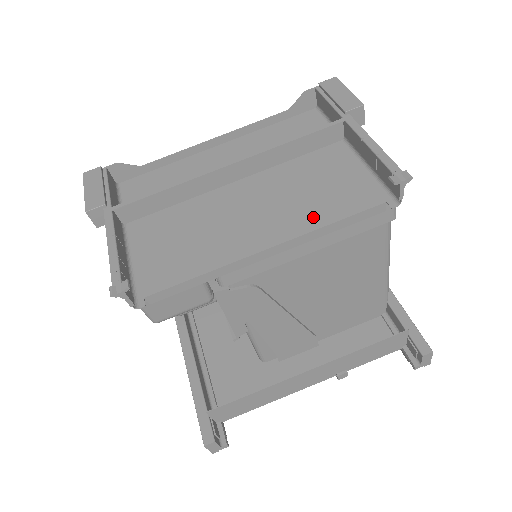
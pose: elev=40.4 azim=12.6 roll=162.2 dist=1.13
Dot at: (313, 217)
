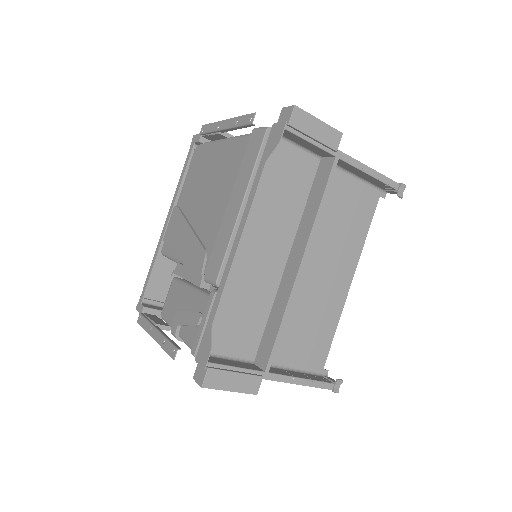
Dot at: (356, 241)
